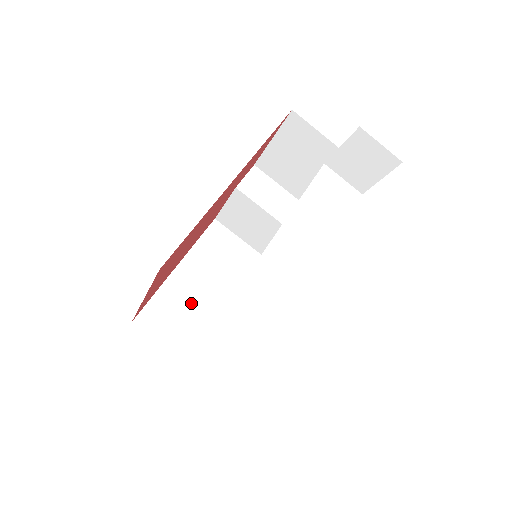
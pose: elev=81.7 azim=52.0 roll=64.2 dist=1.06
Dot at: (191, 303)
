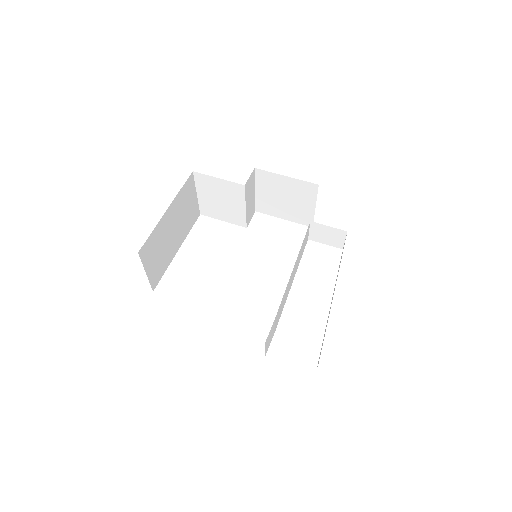
Dot at: (164, 239)
